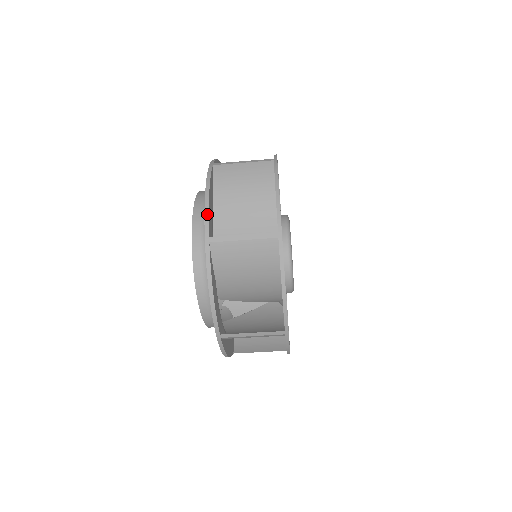
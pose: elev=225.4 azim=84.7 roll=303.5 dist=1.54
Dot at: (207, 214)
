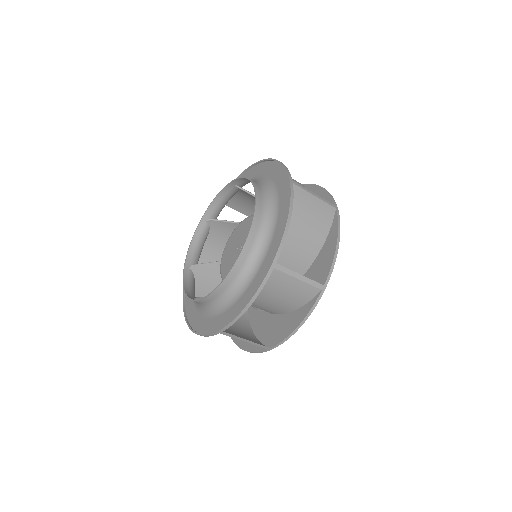
Dot at: (287, 169)
